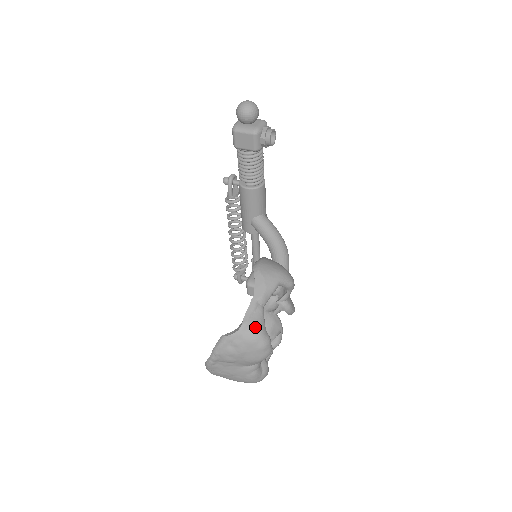
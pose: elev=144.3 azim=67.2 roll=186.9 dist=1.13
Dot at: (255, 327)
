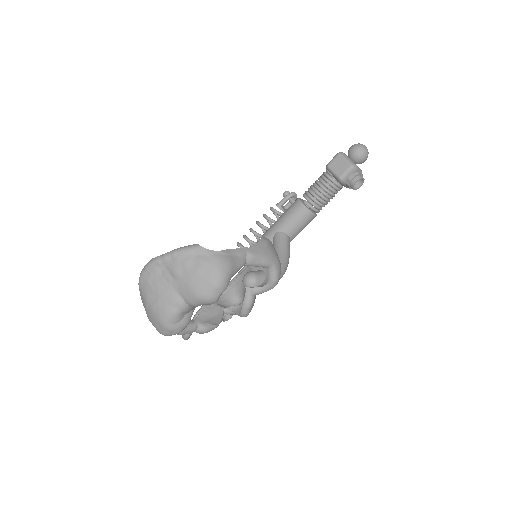
Dot at: (229, 263)
